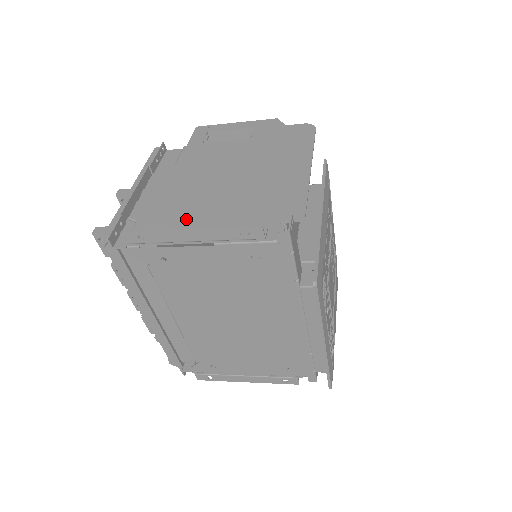
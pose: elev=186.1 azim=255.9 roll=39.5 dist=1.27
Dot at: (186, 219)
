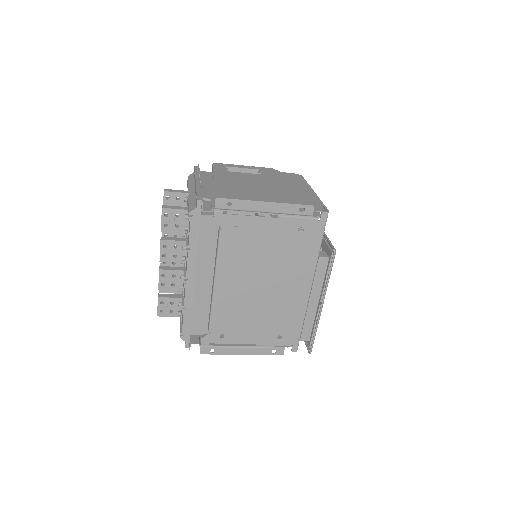
Dot at: occluded
